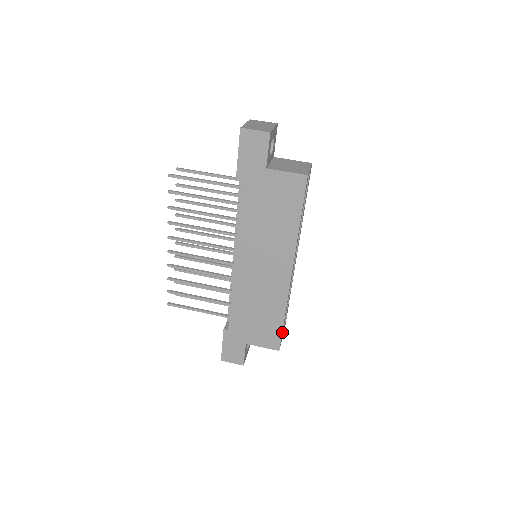
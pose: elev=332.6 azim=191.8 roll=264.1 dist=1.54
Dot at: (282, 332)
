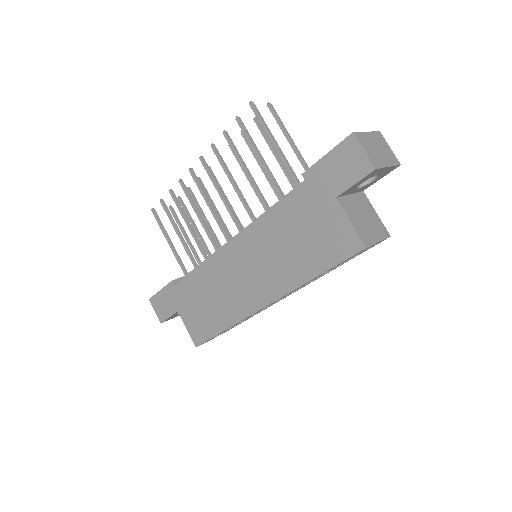
Dot at: (212, 337)
